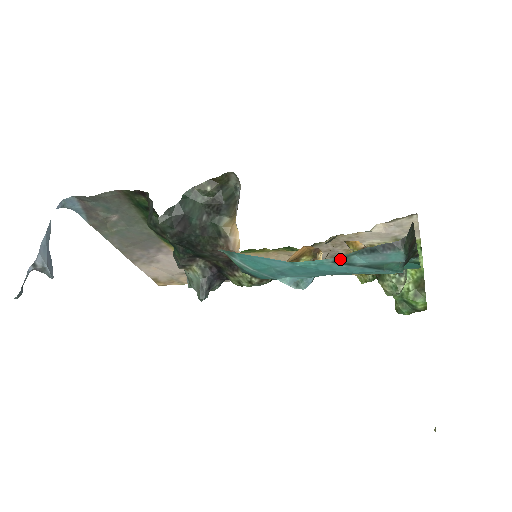
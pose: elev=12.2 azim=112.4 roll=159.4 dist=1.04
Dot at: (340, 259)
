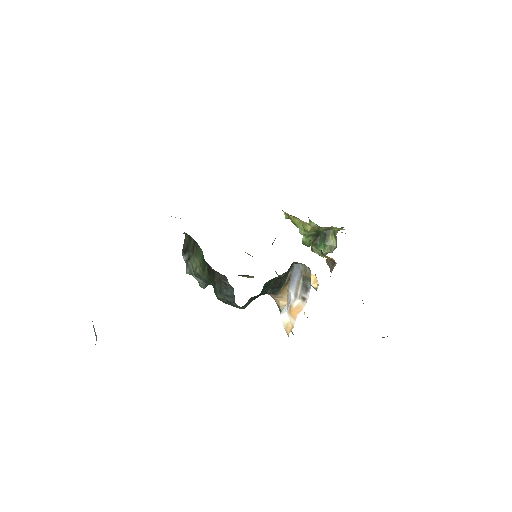
Dot at: occluded
